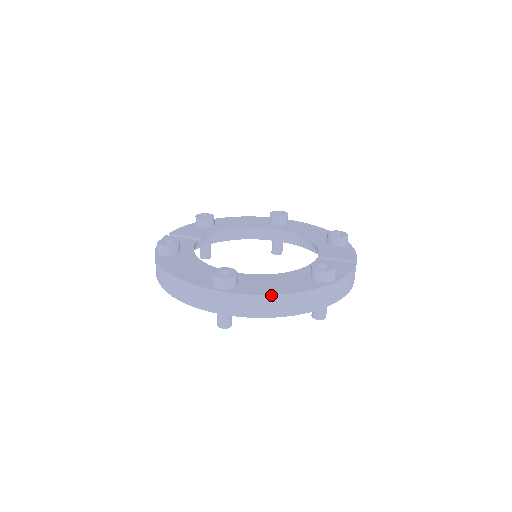
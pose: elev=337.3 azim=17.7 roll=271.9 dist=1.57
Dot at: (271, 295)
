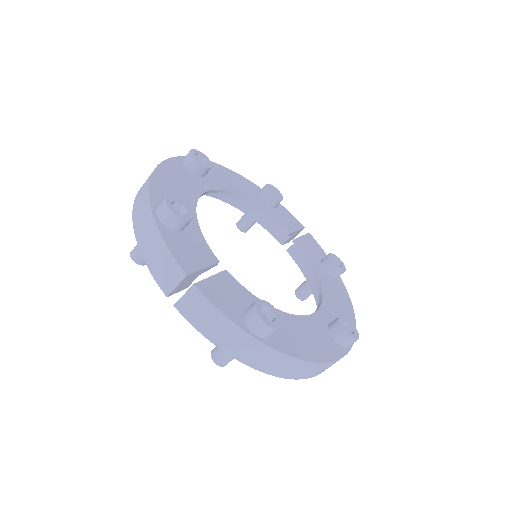
Dot at: (355, 322)
